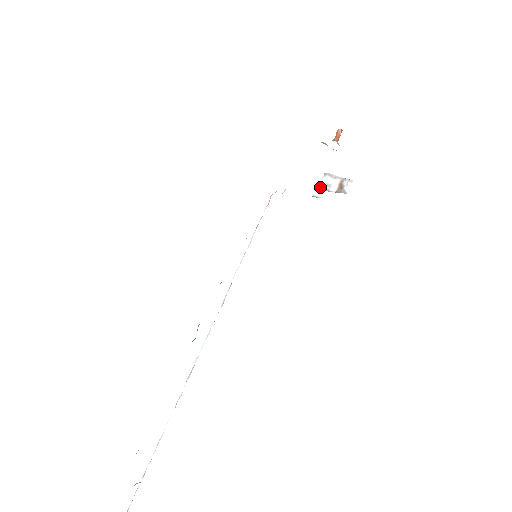
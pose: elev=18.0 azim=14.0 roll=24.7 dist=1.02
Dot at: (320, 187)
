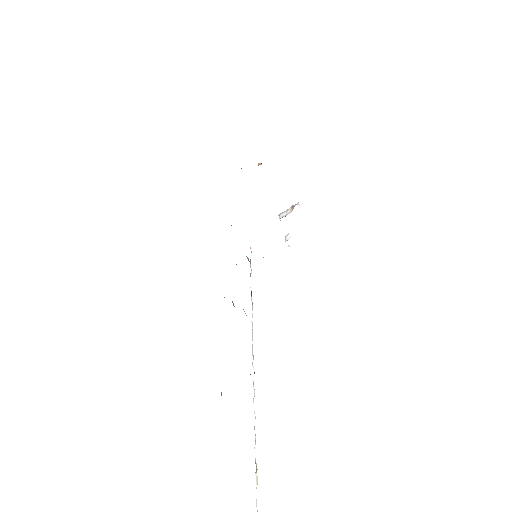
Dot at: (280, 218)
